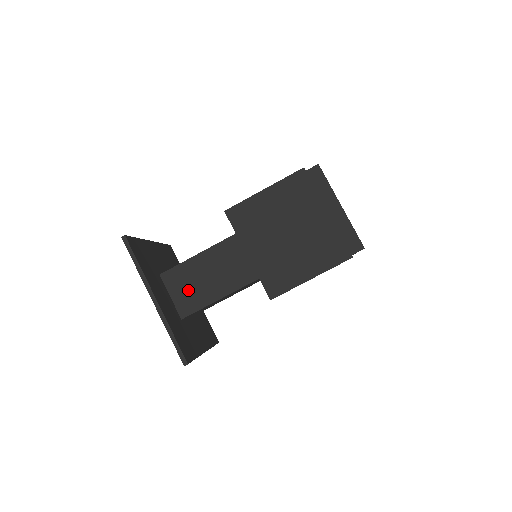
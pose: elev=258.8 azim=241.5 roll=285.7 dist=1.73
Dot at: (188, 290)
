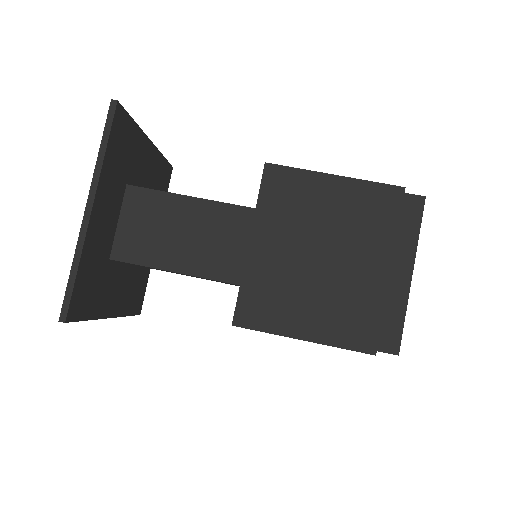
Dot at: occluded
